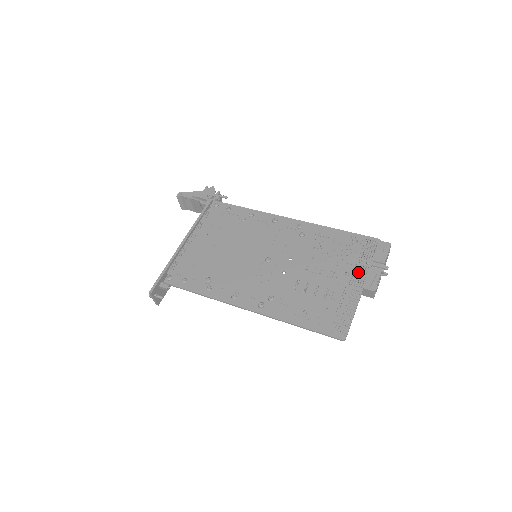
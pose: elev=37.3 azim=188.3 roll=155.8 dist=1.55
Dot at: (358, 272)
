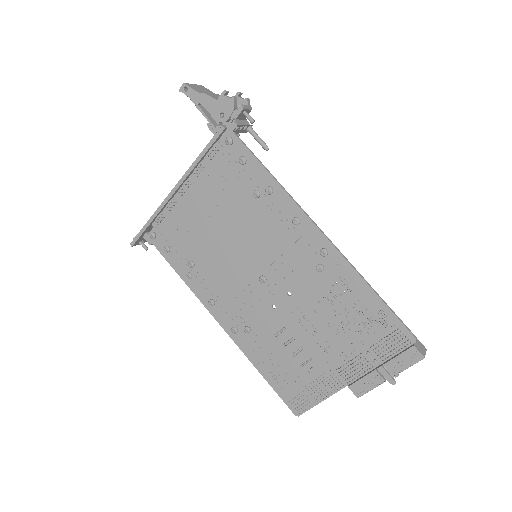
Dot at: (354, 366)
